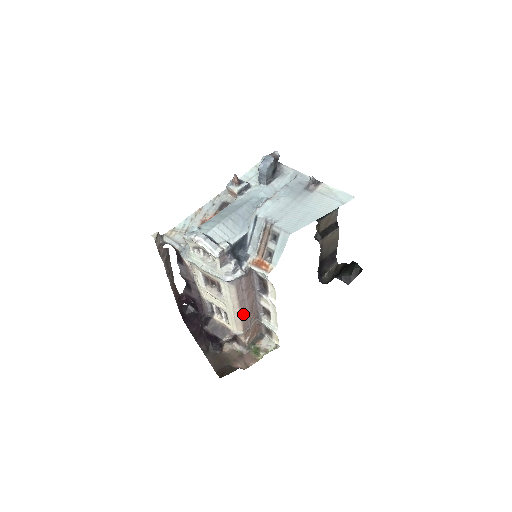
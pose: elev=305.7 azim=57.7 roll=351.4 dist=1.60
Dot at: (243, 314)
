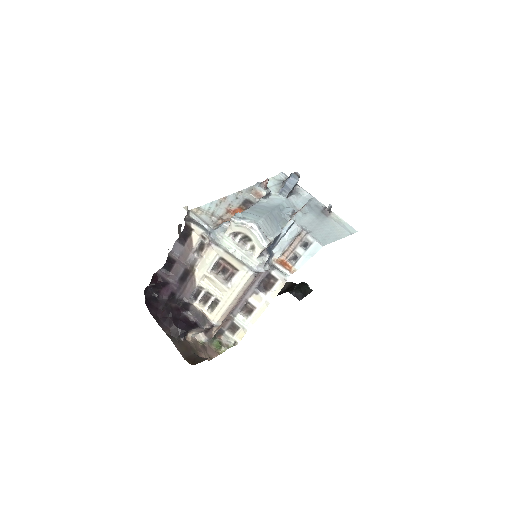
Dot at: occluded
